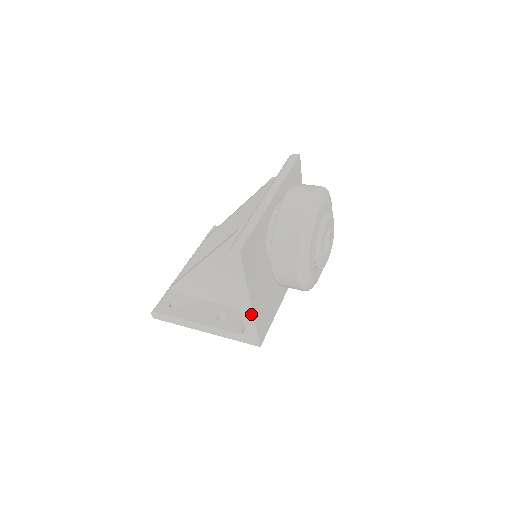
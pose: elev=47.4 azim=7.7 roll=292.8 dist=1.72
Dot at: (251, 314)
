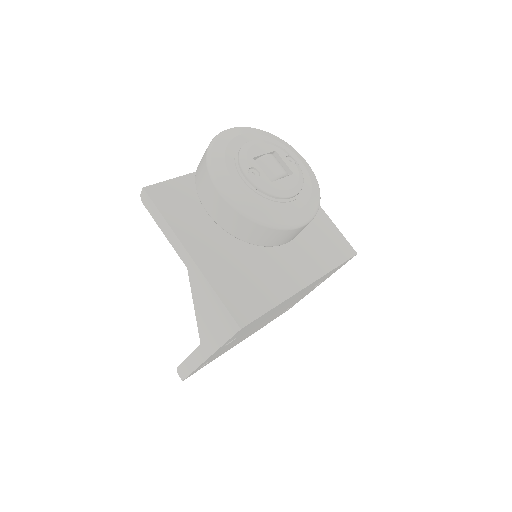
Dot at: (200, 273)
